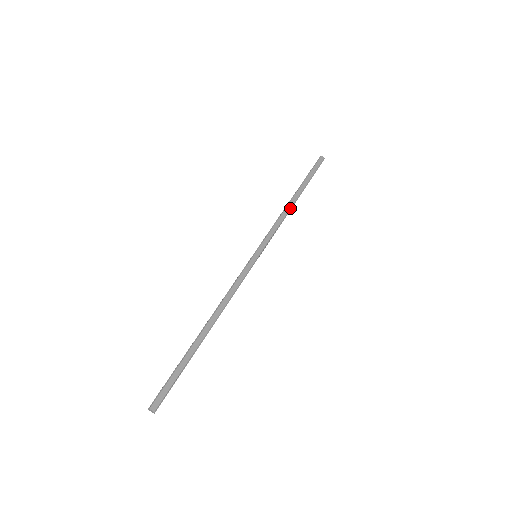
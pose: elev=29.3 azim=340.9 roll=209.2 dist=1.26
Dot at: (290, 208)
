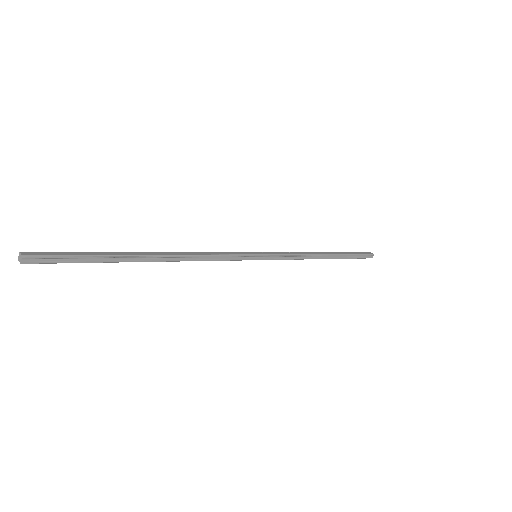
Dot at: (316, 254)
